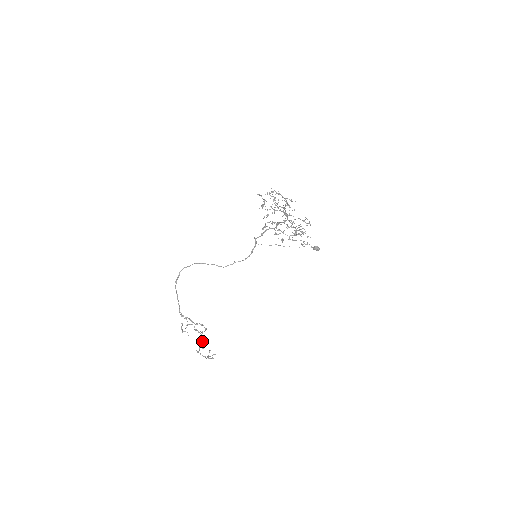
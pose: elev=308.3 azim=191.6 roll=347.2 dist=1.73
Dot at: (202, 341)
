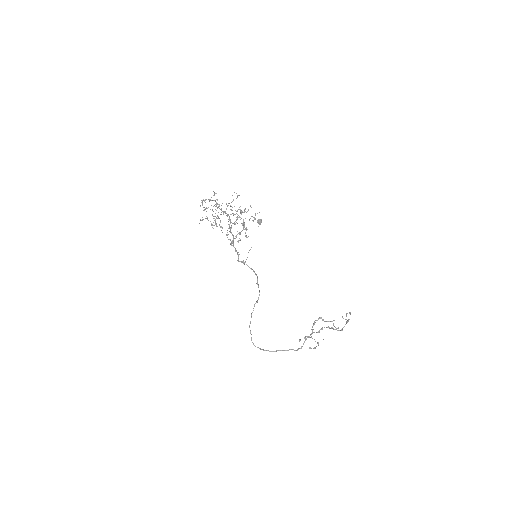
Dot at: occluded
